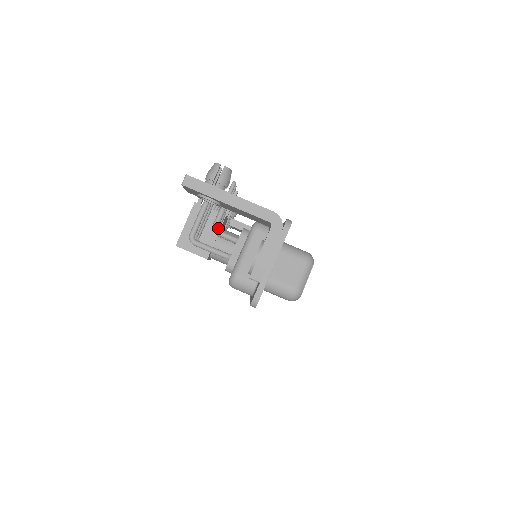
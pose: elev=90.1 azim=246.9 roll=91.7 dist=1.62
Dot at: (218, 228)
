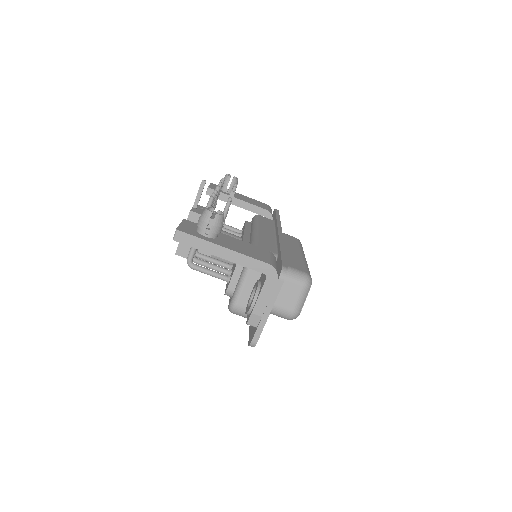
Dot at: occluded
